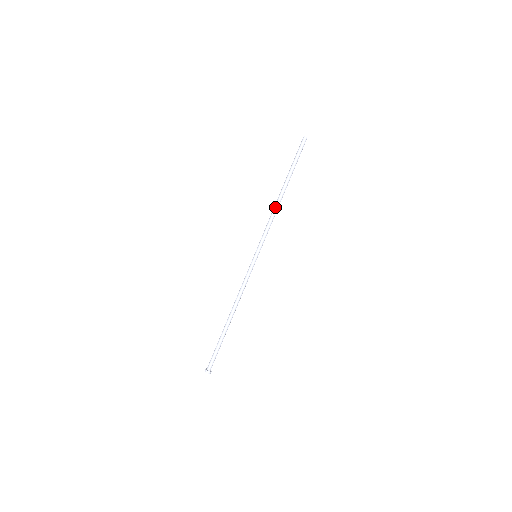
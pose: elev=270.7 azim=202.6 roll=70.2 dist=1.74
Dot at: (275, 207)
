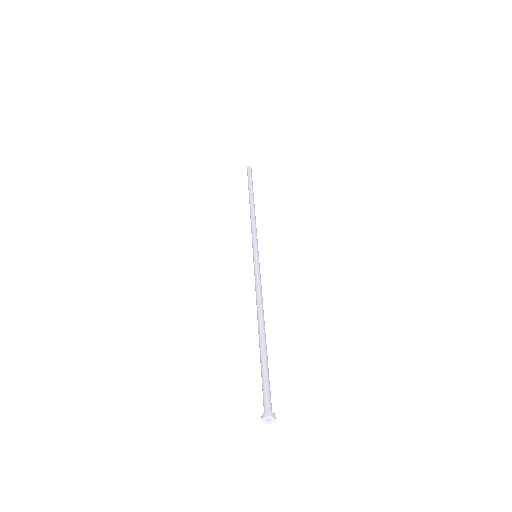
Dot at: (251, 213)
